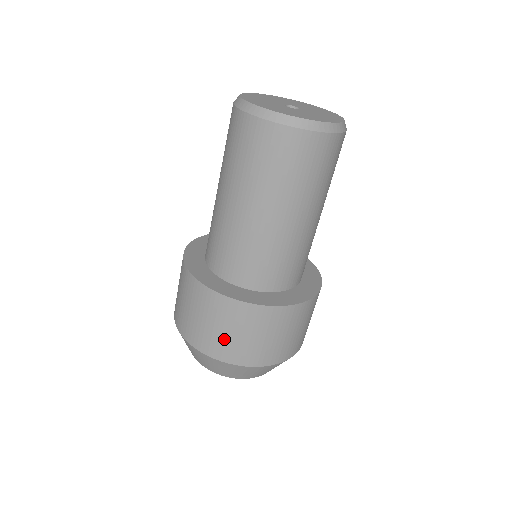
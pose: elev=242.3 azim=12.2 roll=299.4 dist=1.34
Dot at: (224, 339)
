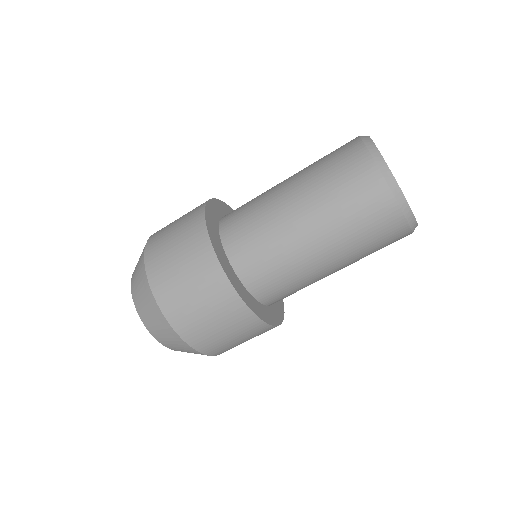
Dot at: (175, 280)
